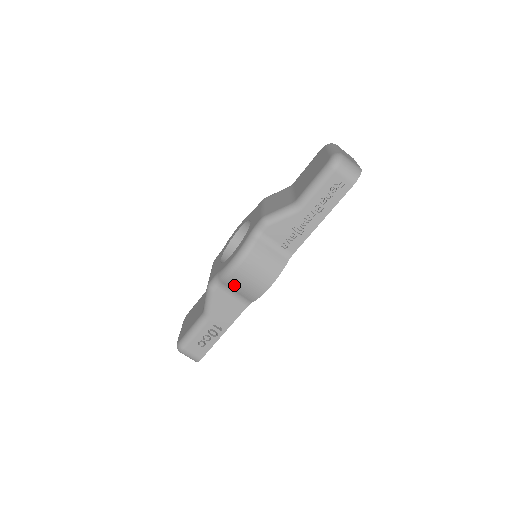
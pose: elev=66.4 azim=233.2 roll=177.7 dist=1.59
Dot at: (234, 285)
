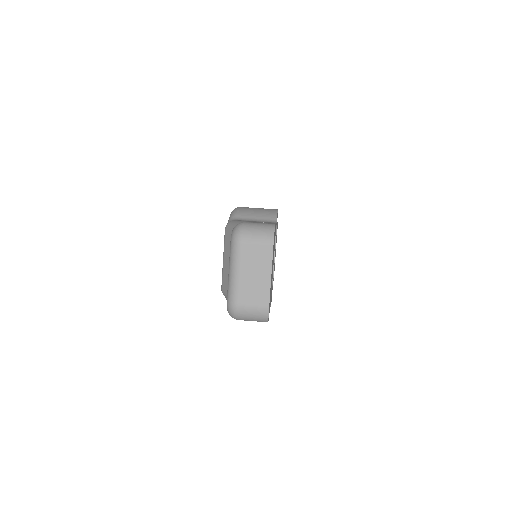
Dot at: (248, 213)
